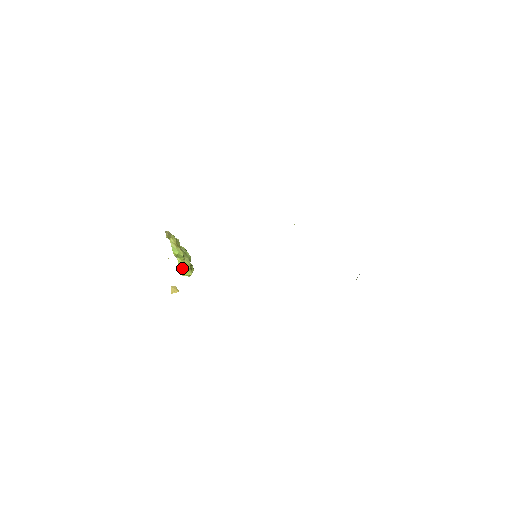
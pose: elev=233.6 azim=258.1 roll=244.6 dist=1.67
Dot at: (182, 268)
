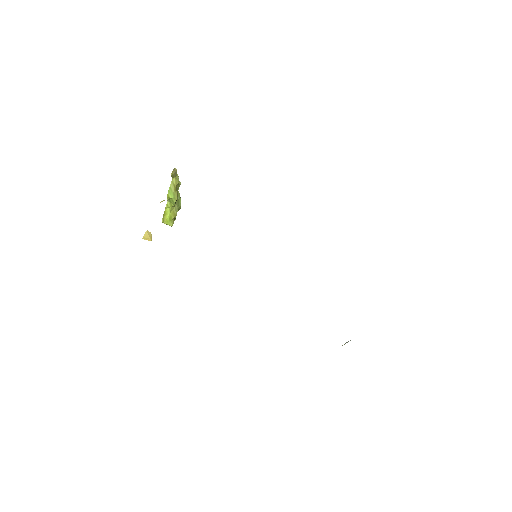
Dot at: (166, 214)
